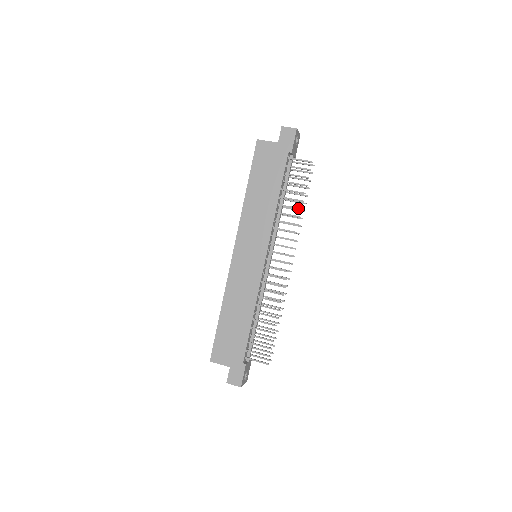
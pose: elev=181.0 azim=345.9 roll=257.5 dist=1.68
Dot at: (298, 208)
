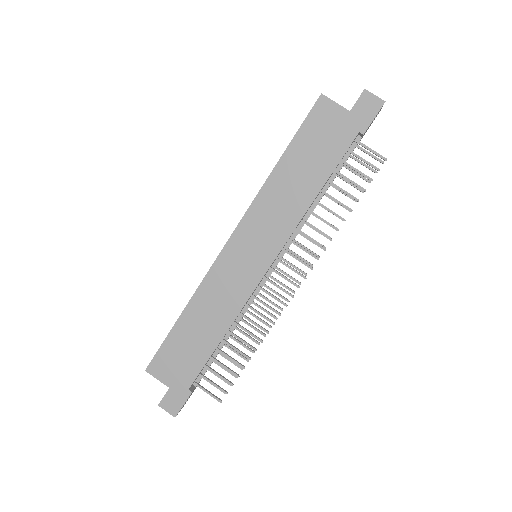
Dot at: (340, 217)
